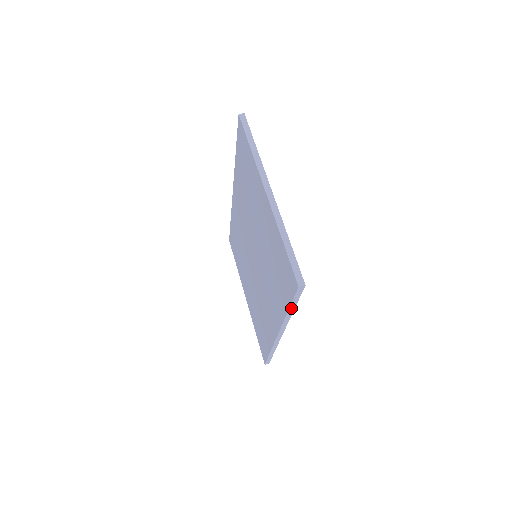
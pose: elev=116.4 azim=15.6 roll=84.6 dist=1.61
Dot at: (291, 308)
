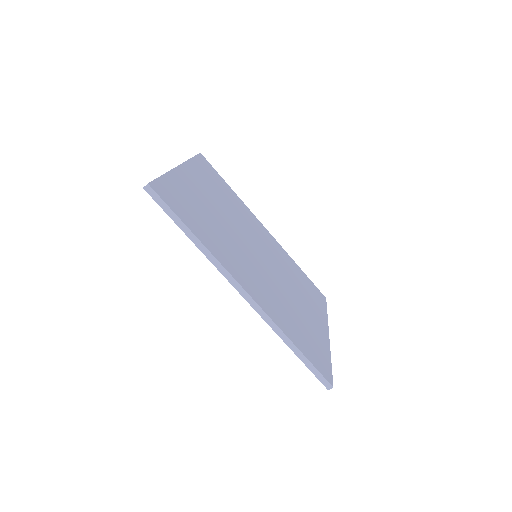
Dot at: (185, 231)
